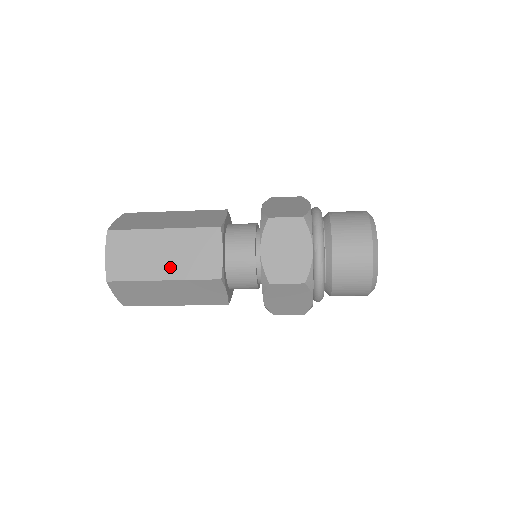
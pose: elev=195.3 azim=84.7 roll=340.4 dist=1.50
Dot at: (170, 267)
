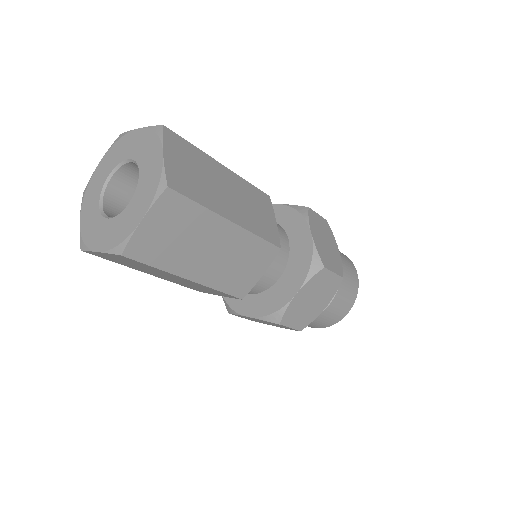
Dot at: (236, 210)
